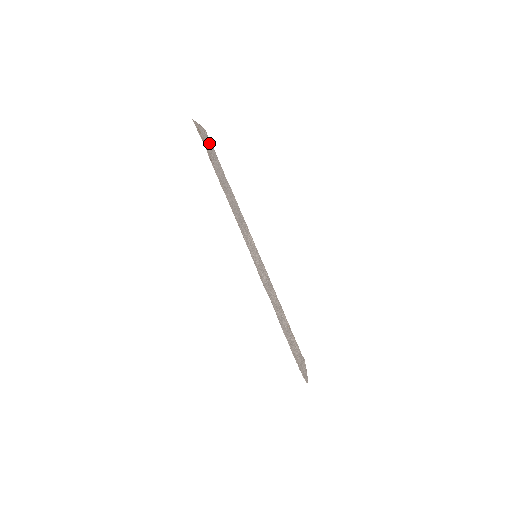
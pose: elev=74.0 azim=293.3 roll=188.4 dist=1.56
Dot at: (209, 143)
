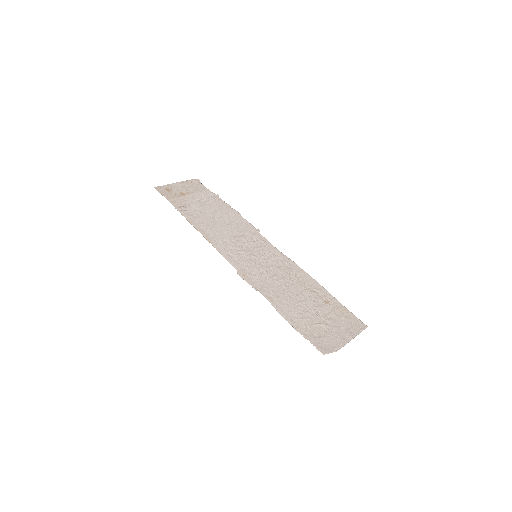
Dot at: (195, 189)
